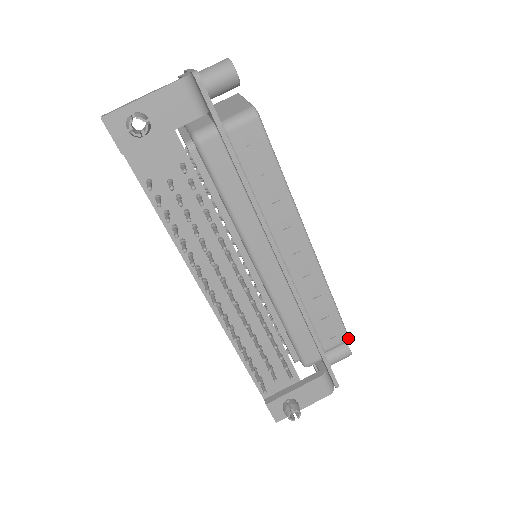
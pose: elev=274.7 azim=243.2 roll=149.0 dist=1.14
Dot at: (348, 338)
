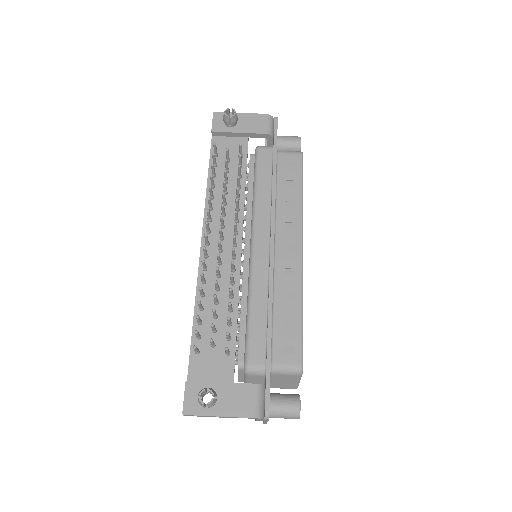
Dot at: (302, 365)
